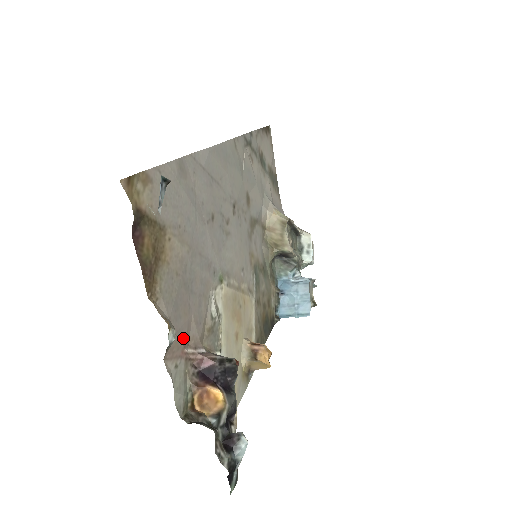
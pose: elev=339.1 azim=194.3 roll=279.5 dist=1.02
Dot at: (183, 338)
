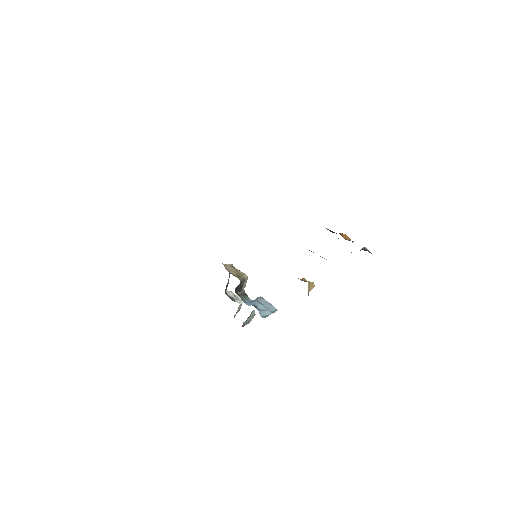
Dot at: occluded
